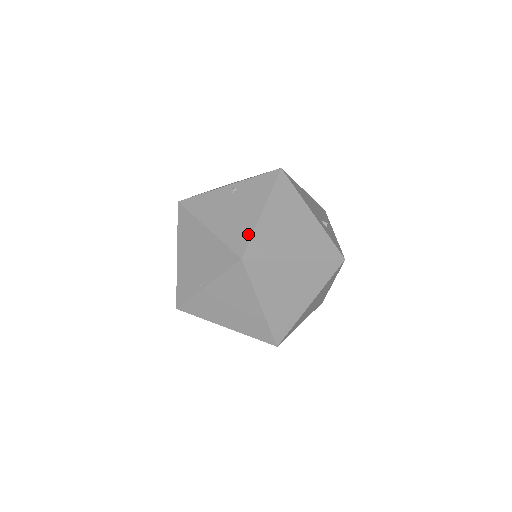
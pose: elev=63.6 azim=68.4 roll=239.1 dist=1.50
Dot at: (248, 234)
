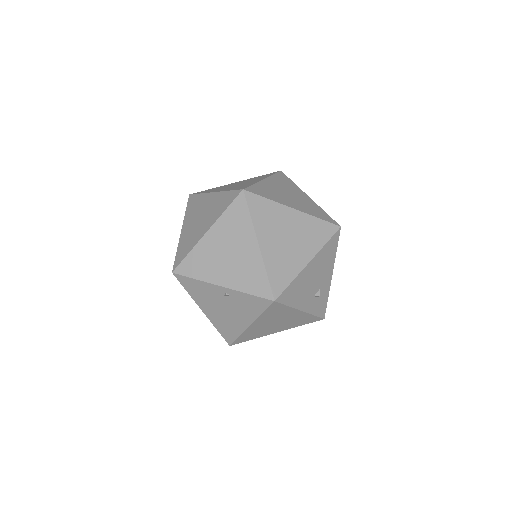
Dot at: (236, 335)
